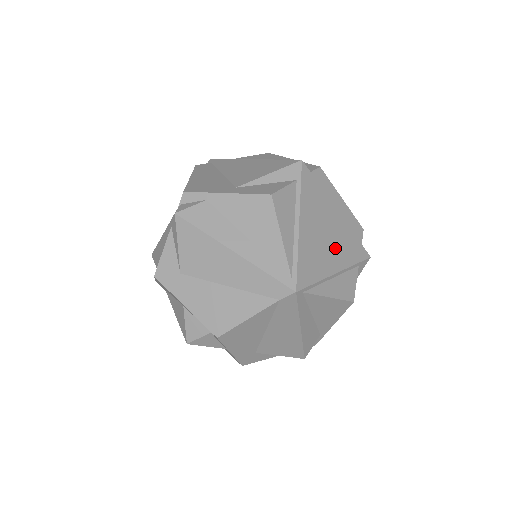
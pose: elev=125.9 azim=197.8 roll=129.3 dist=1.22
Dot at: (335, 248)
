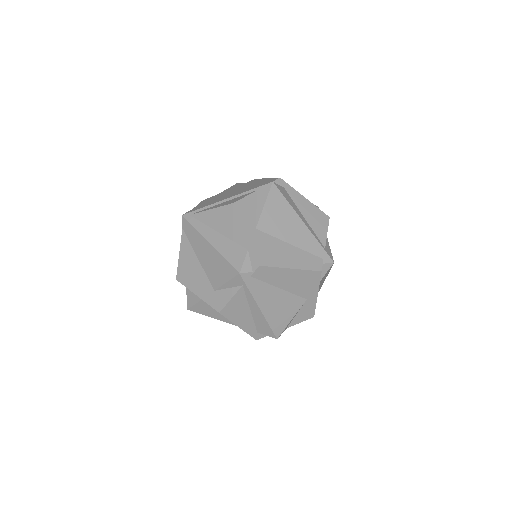
Dot at: (235, 193)
